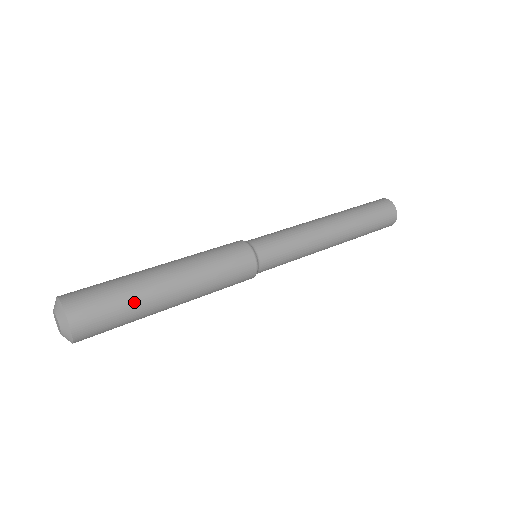
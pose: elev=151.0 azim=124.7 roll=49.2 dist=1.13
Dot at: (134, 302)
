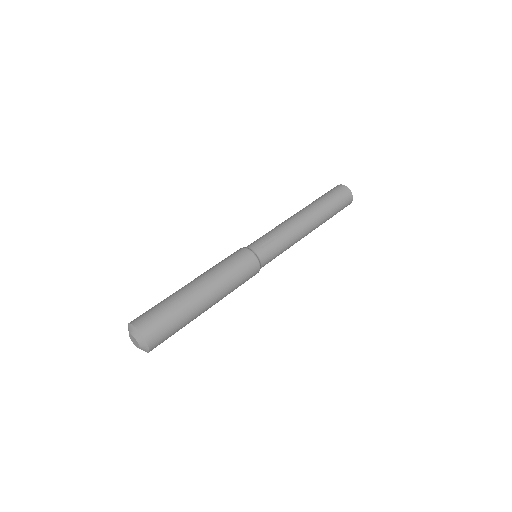
Dot at: (186, 324)
